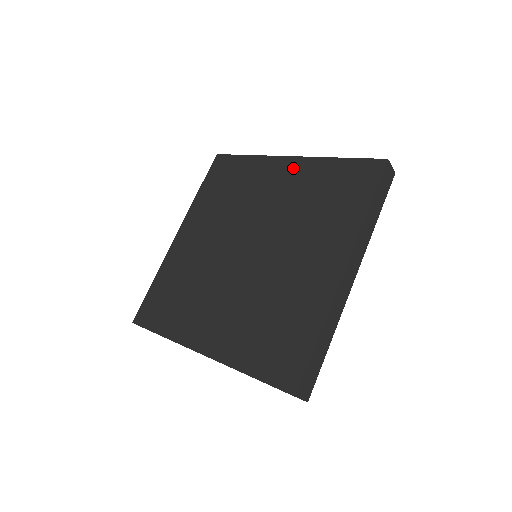
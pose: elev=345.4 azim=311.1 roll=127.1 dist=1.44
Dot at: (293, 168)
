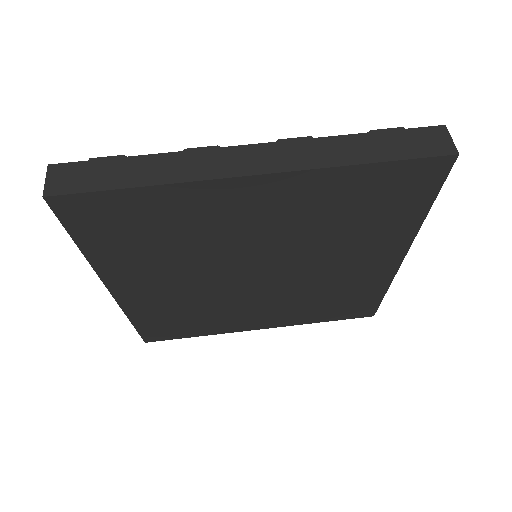
Dot at: (276, 191)
